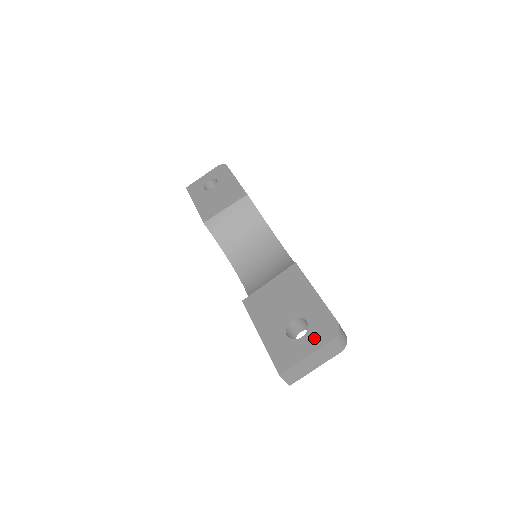
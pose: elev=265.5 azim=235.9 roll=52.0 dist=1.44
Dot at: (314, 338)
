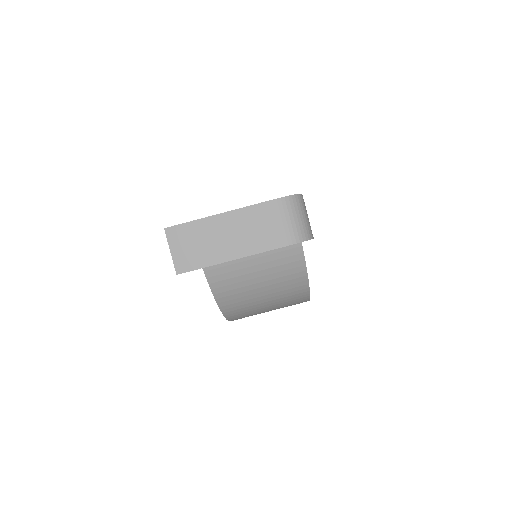
Dot at: occluded
